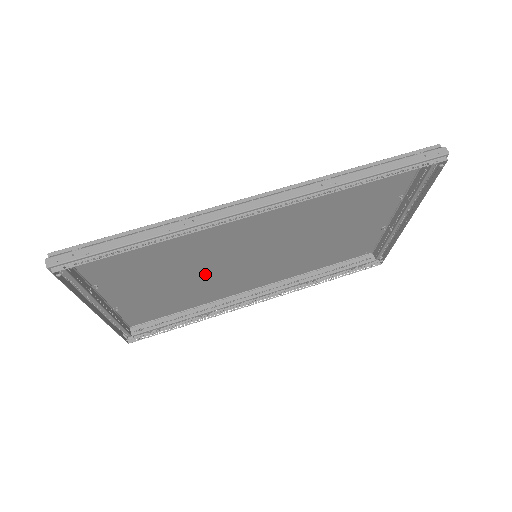
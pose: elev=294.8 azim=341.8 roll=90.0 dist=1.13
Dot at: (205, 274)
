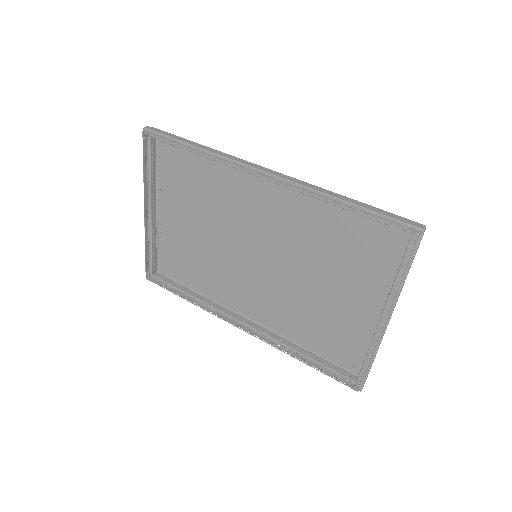
Dot at: (219, 248)
